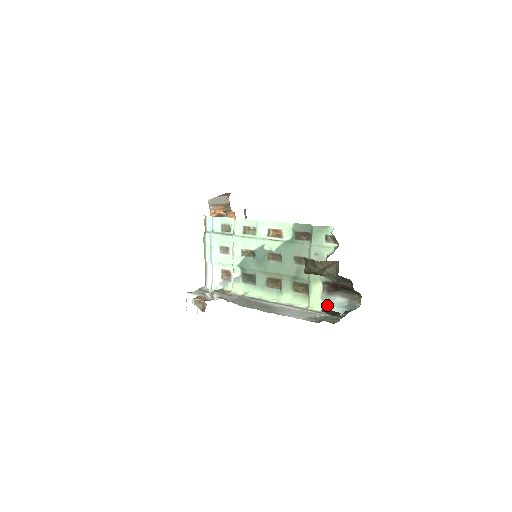
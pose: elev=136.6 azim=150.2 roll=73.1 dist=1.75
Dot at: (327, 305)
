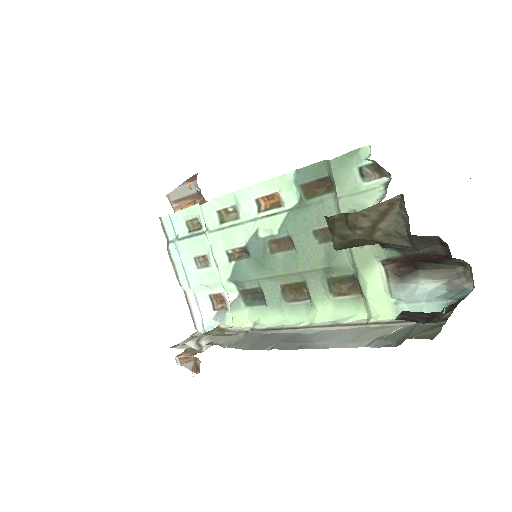
Dot at: (404, 304)
